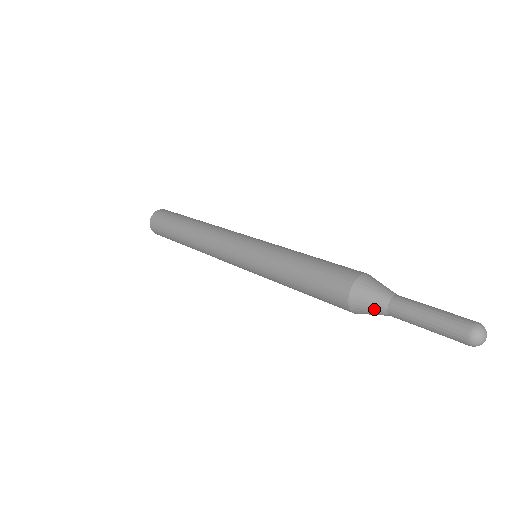
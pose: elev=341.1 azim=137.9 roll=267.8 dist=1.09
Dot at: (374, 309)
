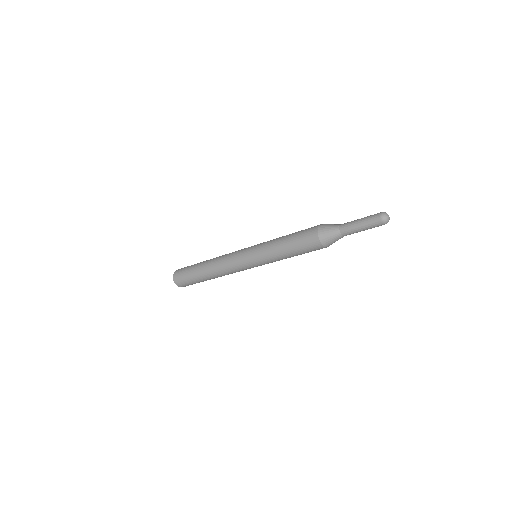
Dot at: (334, 237)
